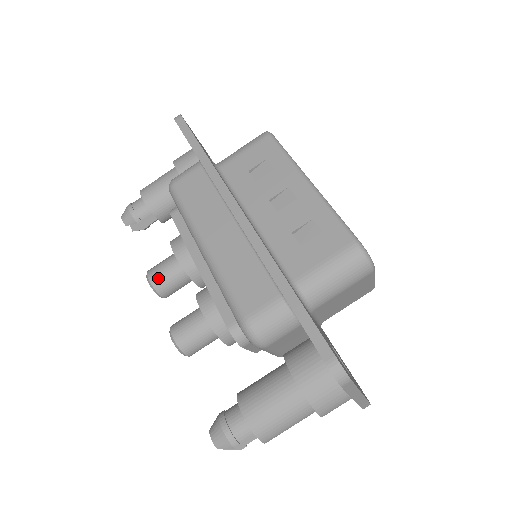
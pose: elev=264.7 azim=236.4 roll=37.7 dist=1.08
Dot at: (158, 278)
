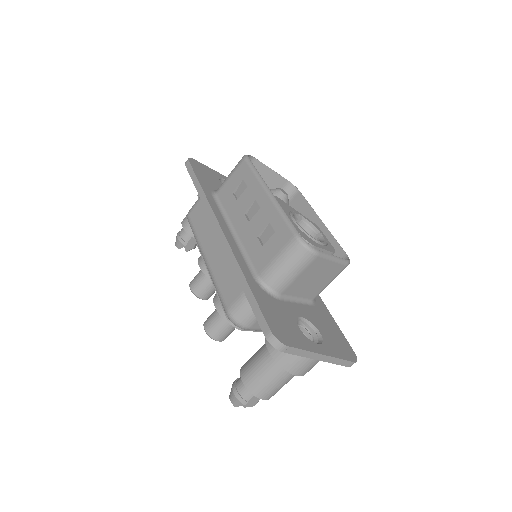
Dot at: (195, 286)
